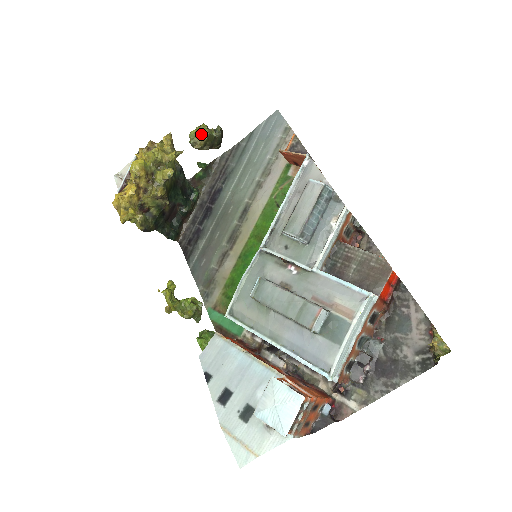
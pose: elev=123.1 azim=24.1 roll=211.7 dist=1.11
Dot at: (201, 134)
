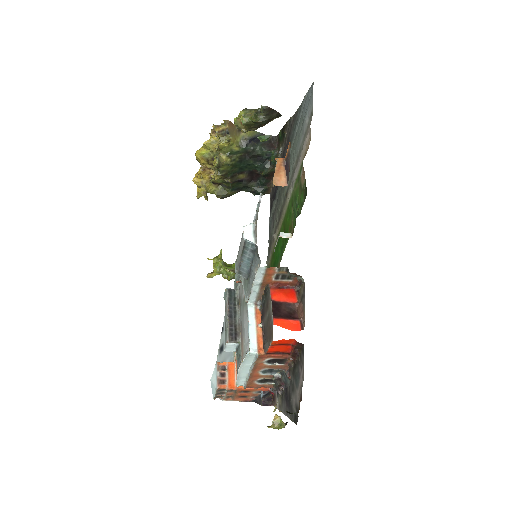
Dot at: occluded
